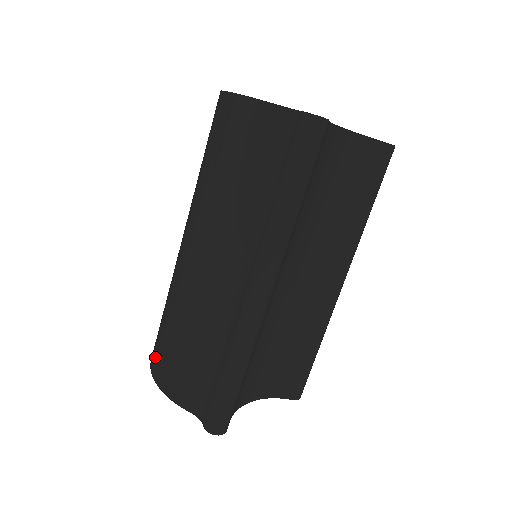
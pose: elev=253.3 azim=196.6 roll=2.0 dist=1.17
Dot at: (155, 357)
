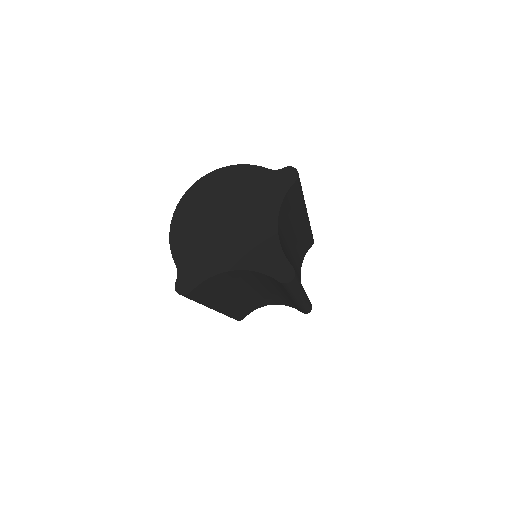
Dot at: occluded
